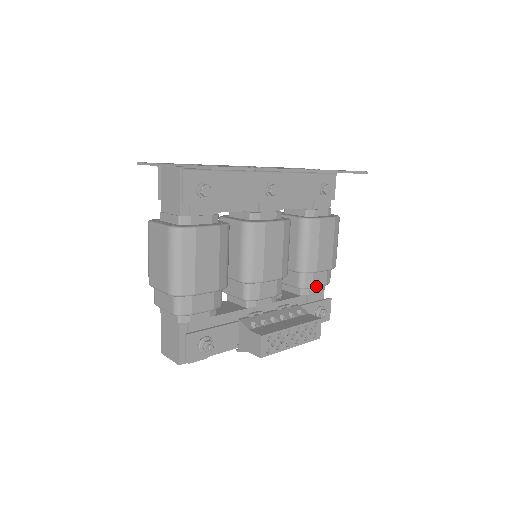
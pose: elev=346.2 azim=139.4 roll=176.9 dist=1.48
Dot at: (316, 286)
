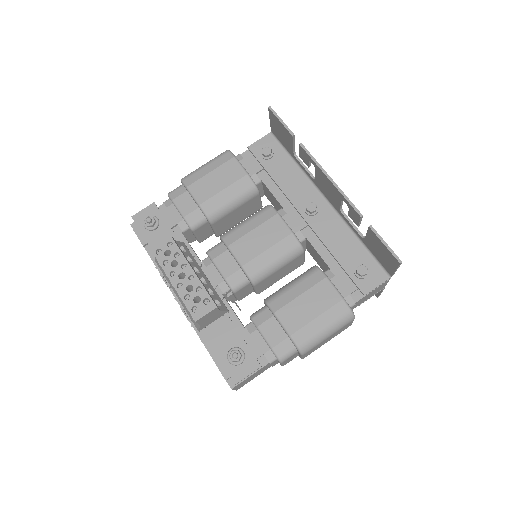
Dot at: (262, 332)
